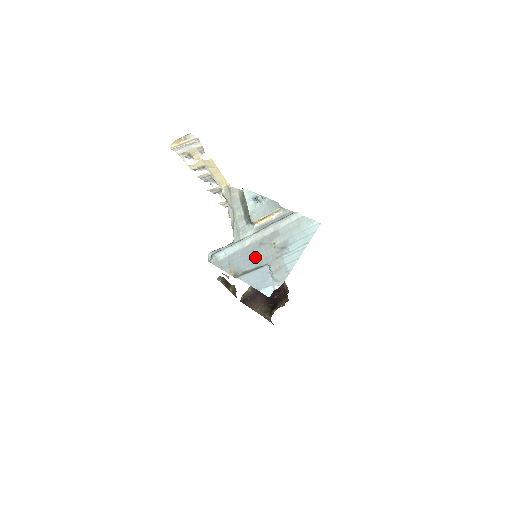
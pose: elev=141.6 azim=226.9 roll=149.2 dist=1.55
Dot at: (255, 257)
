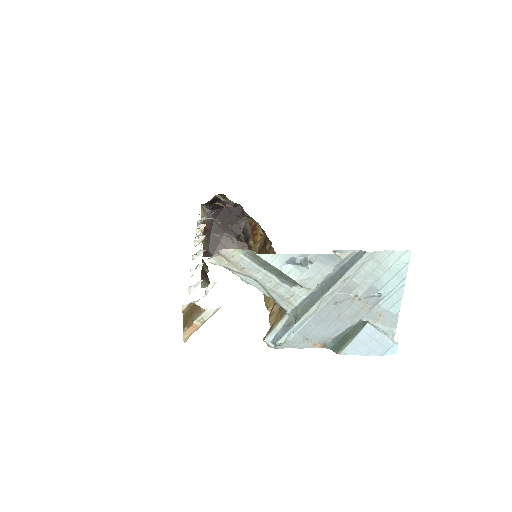
Dot at: (339, 320)
